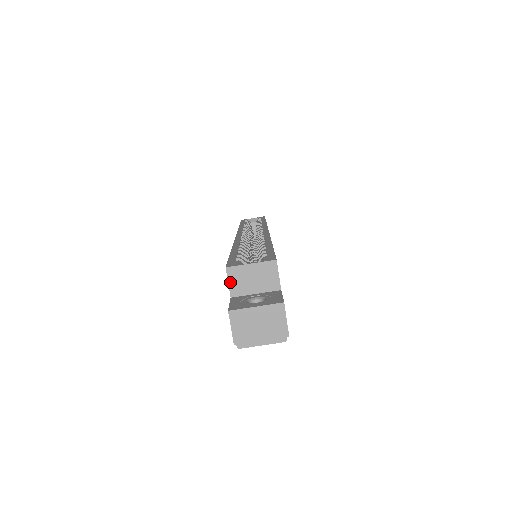
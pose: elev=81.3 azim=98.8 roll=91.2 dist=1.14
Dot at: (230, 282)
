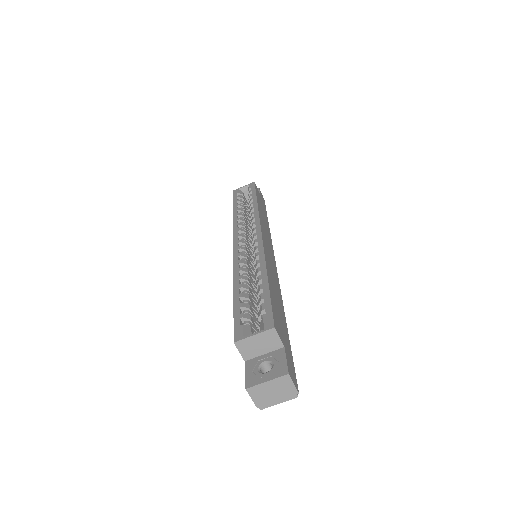
Dot at: (241, 351)
